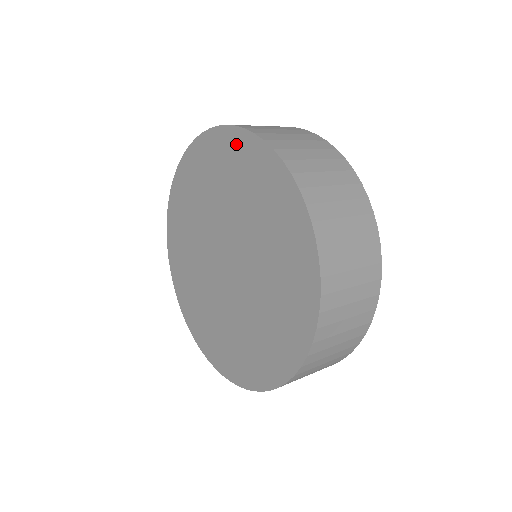
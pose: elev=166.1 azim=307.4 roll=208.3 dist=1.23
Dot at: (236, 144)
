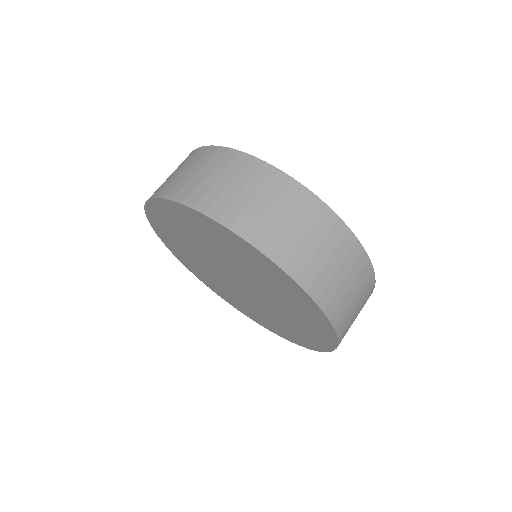
Dot at: (298, 293)
